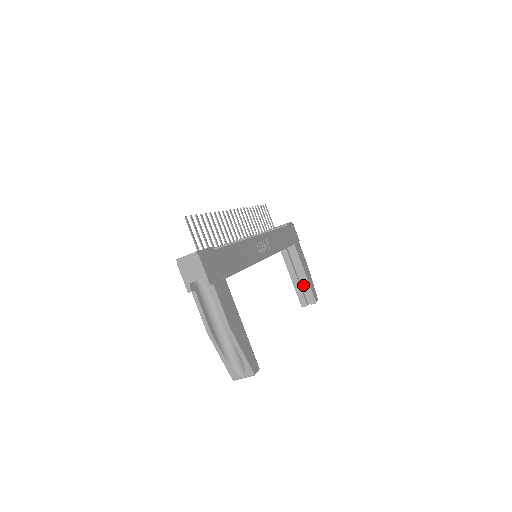
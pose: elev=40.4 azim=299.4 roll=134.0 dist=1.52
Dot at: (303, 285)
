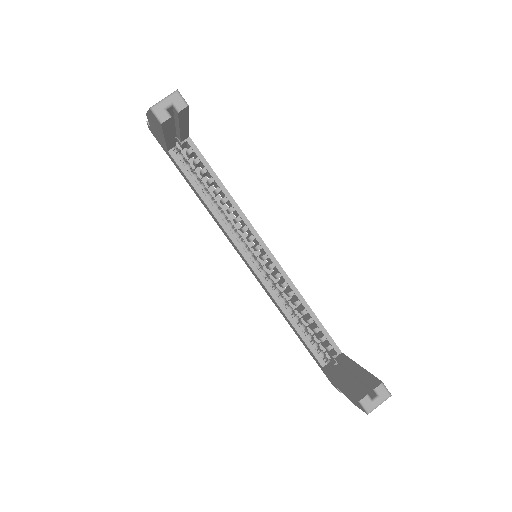
Dot at: (358, 377)
